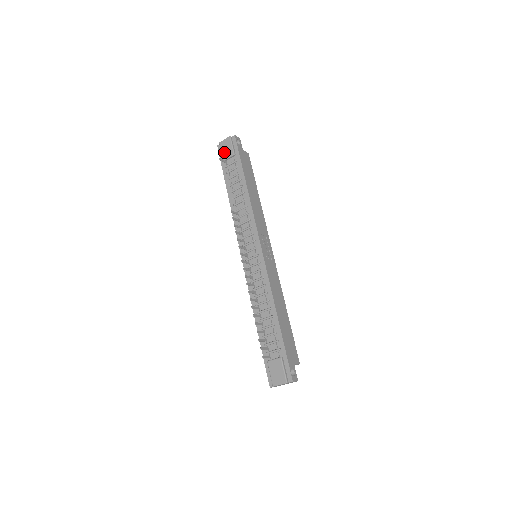
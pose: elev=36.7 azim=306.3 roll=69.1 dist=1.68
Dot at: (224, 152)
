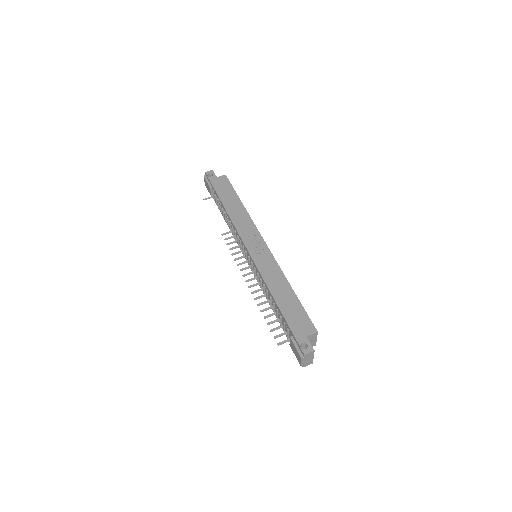
Dot at: (208, 190)
